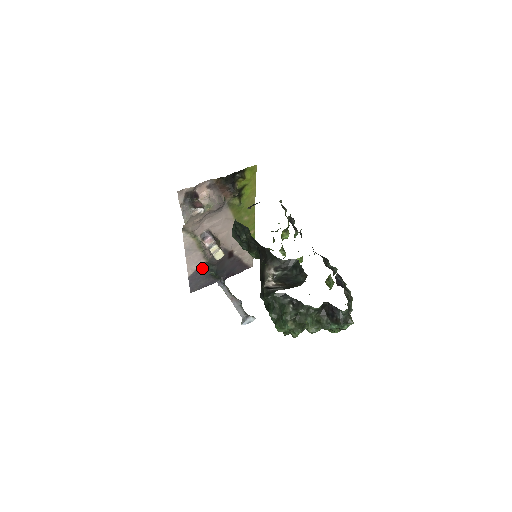
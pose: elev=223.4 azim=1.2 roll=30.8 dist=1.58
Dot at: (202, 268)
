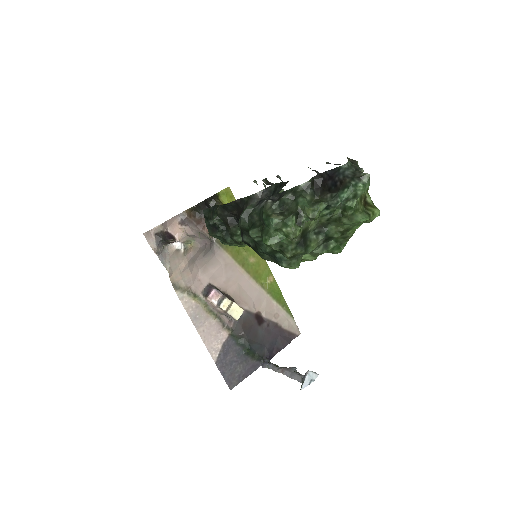
Dot at: (229, 346)
